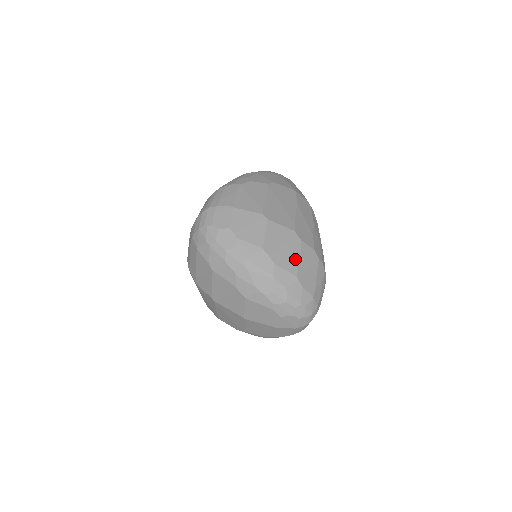
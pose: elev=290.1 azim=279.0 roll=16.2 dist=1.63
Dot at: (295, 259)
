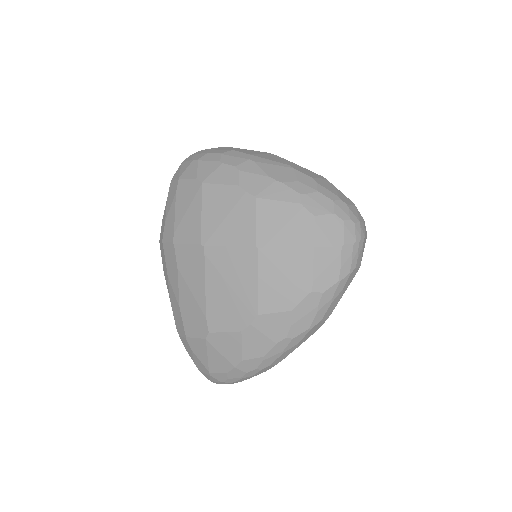
Dot at: occluded
